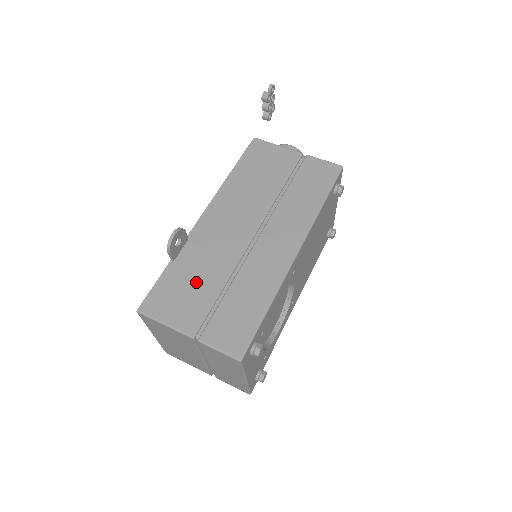
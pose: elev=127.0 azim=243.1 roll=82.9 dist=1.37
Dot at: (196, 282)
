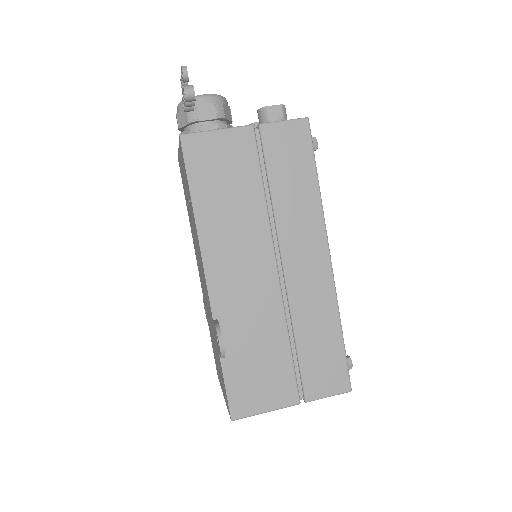
Dot at: (262, 356)
